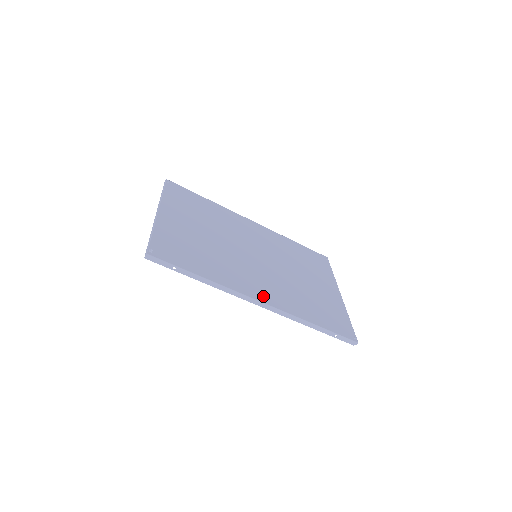
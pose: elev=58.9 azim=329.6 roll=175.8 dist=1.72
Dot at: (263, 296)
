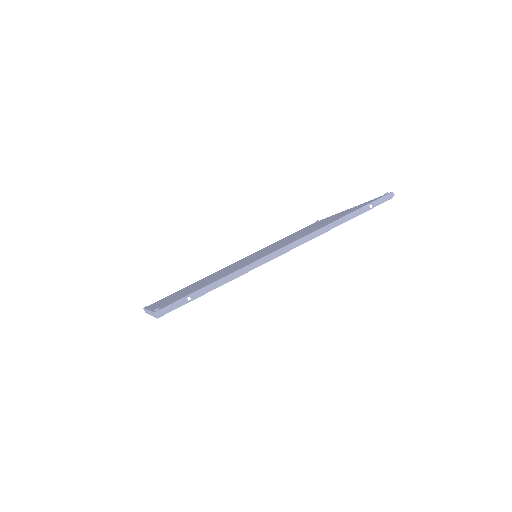
Dot at: (282, 246)
